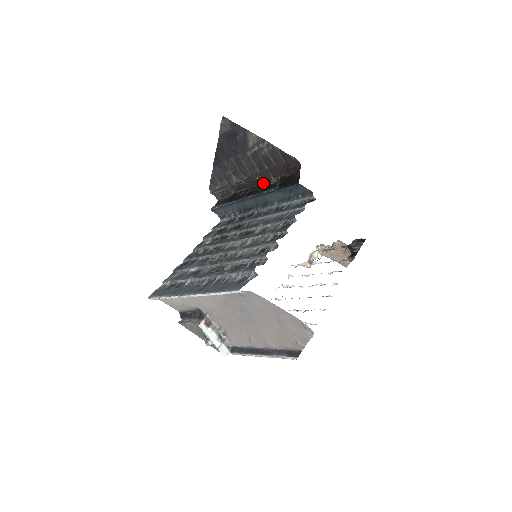
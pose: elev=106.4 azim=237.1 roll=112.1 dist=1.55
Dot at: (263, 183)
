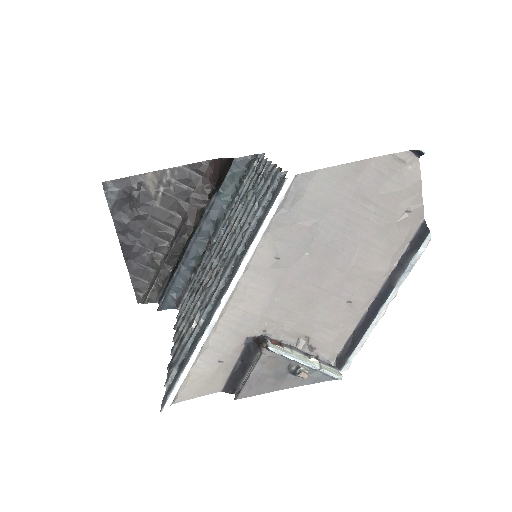
Dot at: (195, 223)
